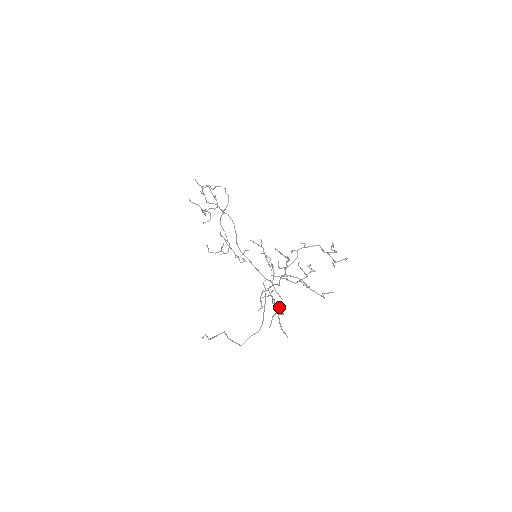
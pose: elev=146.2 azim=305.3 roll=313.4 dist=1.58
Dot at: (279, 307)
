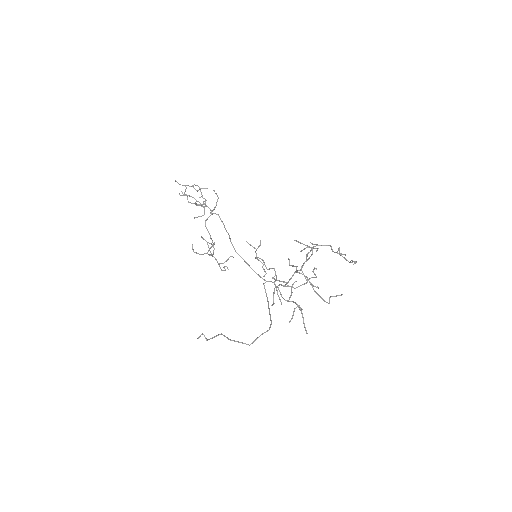
Dot at: (295, 302)
